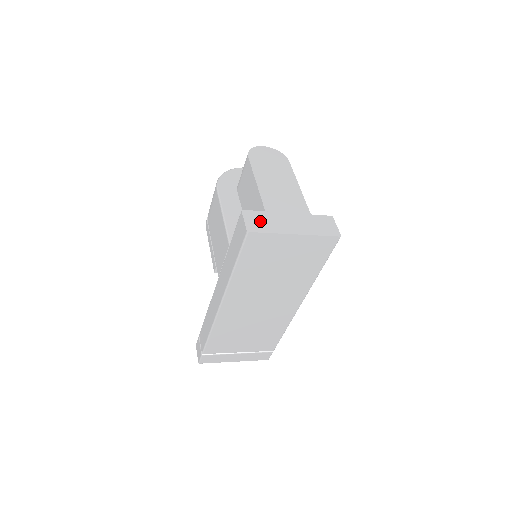
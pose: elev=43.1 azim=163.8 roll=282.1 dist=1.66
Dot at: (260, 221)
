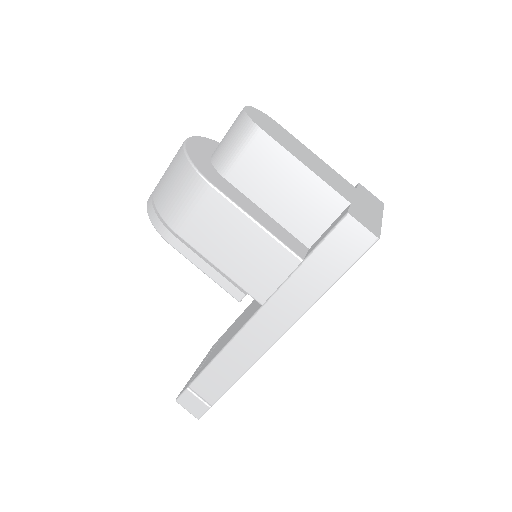
Dot at: (365, 219)
